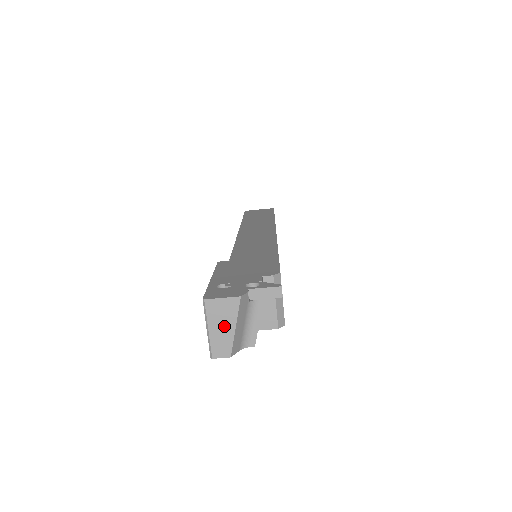
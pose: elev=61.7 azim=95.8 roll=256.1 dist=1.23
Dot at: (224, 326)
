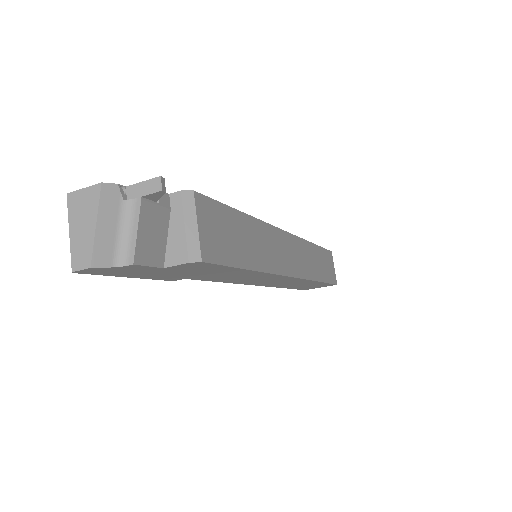
Dot at: (85, 225)
